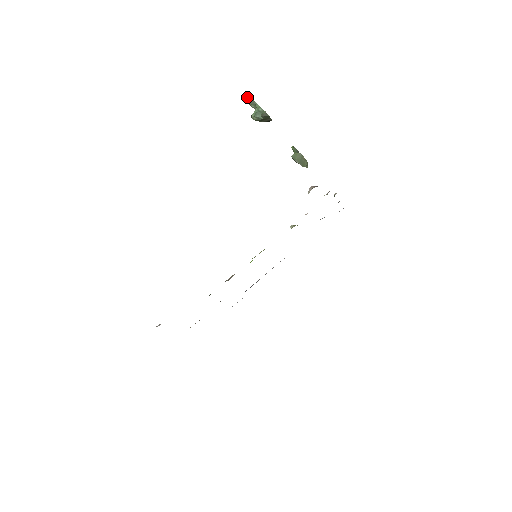
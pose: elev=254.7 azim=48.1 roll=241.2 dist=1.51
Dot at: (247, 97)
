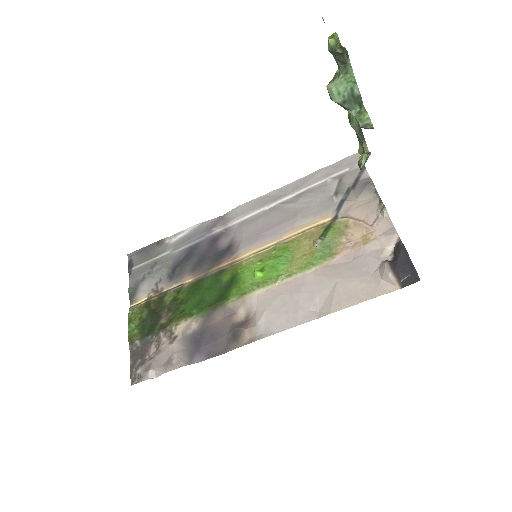
Dot at: (339, 46)
